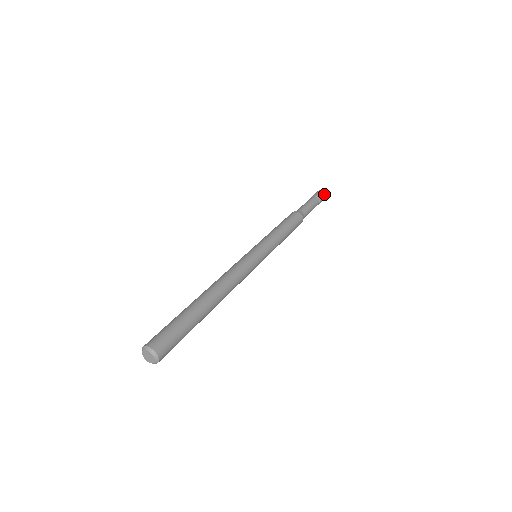
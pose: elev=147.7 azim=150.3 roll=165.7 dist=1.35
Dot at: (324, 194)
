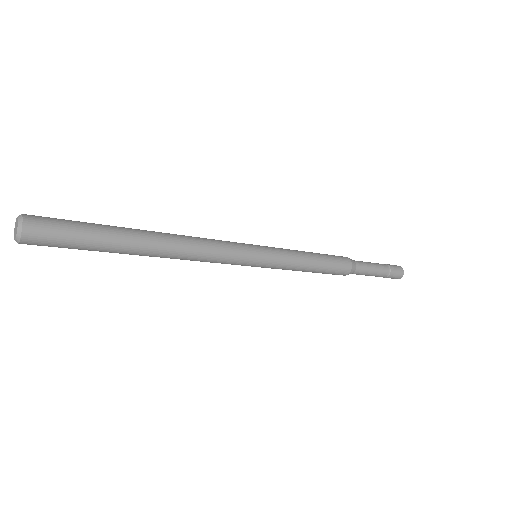
Dot at: (398, 266)
